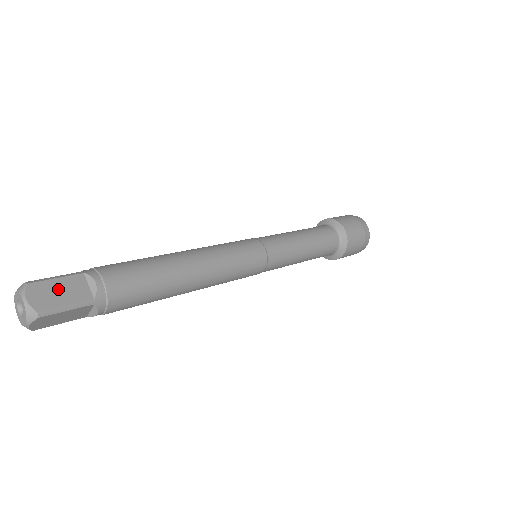
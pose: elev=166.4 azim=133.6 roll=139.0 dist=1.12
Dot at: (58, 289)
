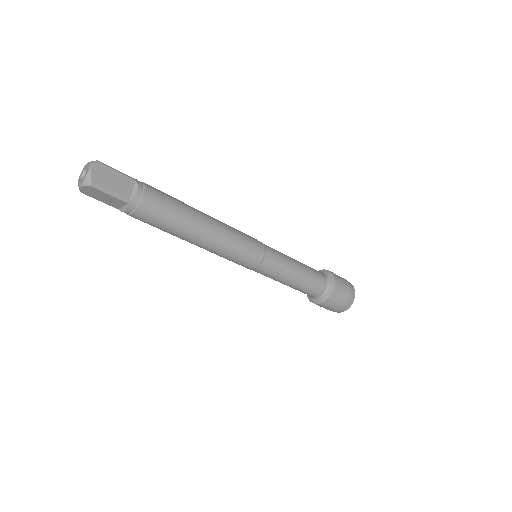
Dot at: occluded
